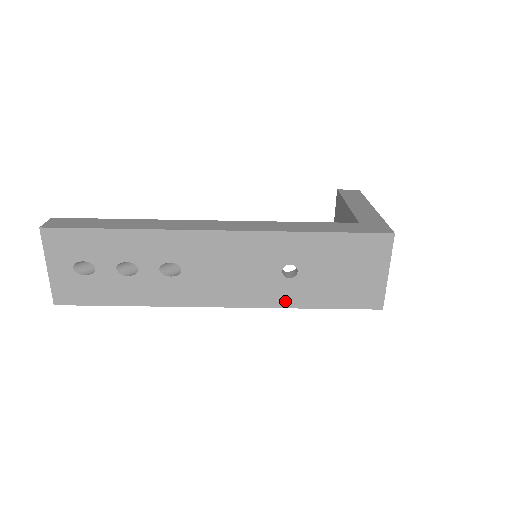
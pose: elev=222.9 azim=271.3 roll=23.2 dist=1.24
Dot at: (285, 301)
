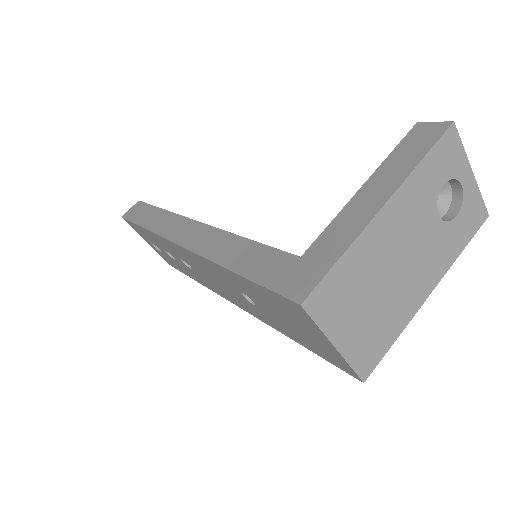
Dot at: (269, 323)
